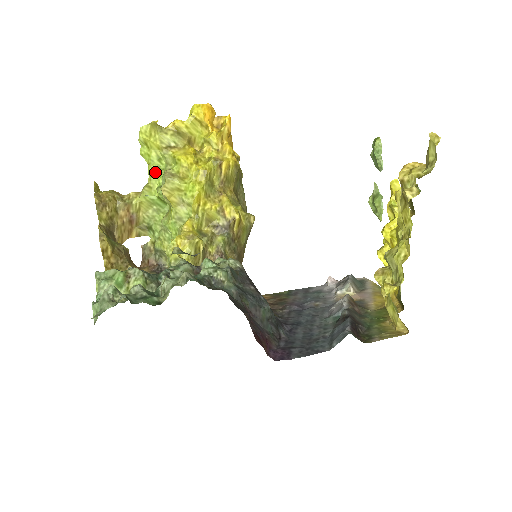
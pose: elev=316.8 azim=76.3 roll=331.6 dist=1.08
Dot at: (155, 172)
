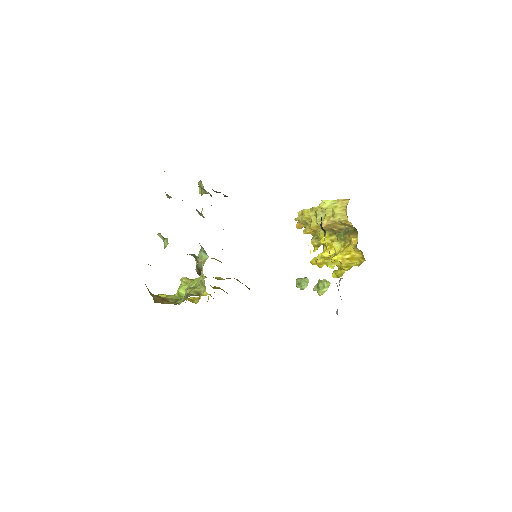
Dot at: occluded
